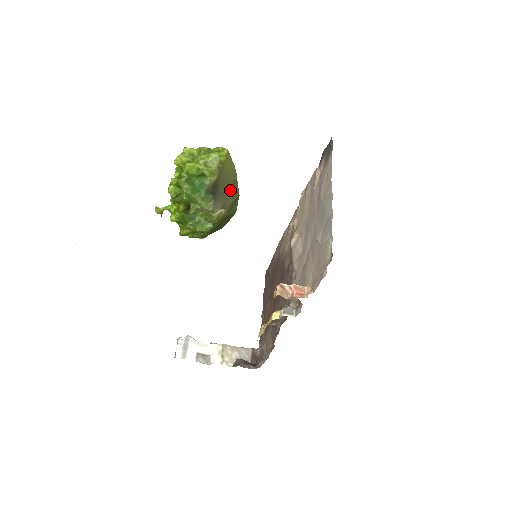
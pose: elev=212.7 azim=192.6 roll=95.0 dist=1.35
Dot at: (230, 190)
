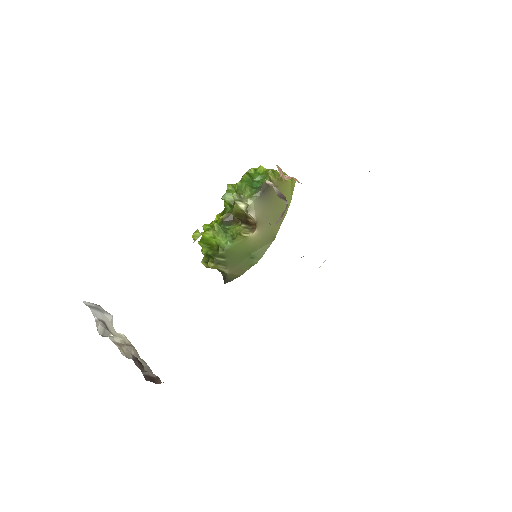
Dot at: (273, 217)
